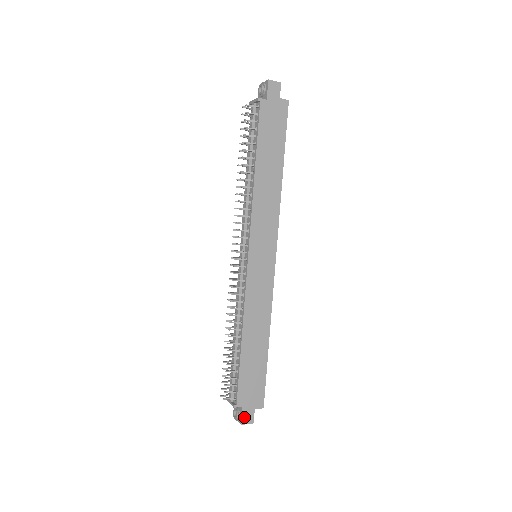
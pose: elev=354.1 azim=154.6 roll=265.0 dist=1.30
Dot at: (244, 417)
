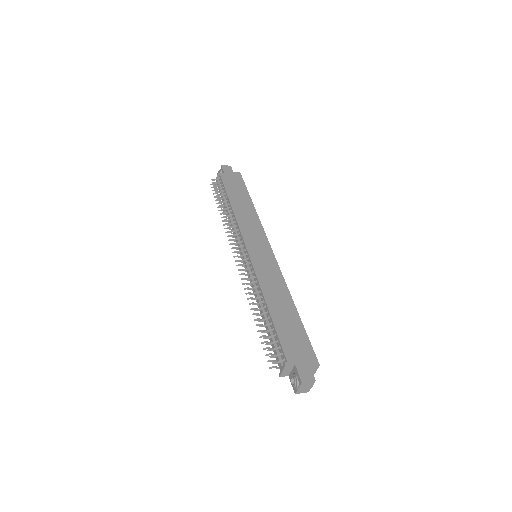
Dot at: (301, 374)
